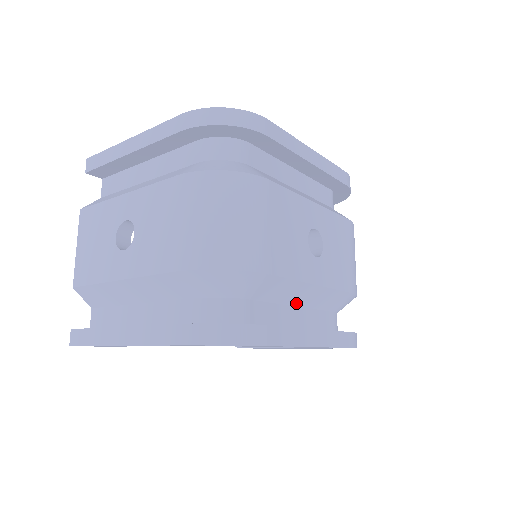
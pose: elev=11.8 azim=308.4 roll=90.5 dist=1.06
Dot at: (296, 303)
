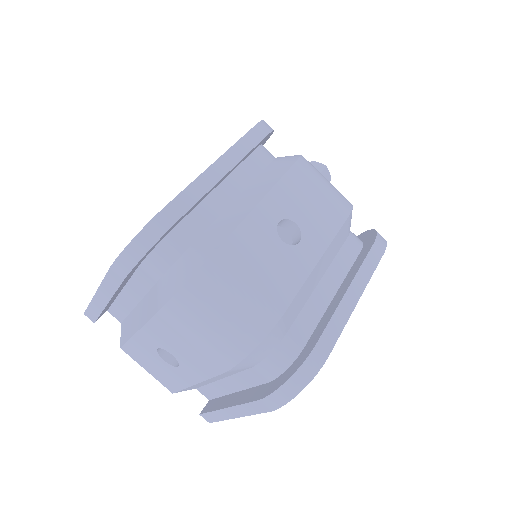
Dot at: (317, 282)
